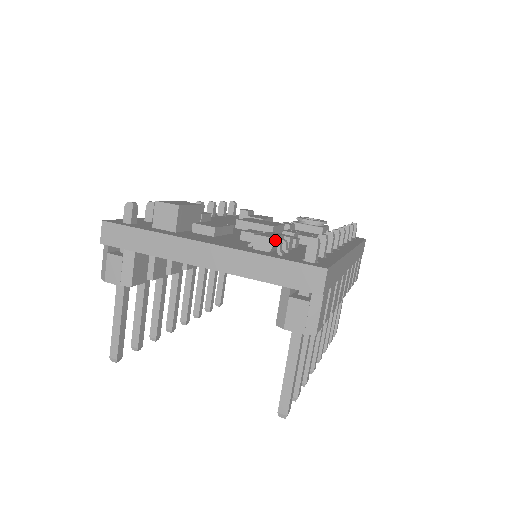
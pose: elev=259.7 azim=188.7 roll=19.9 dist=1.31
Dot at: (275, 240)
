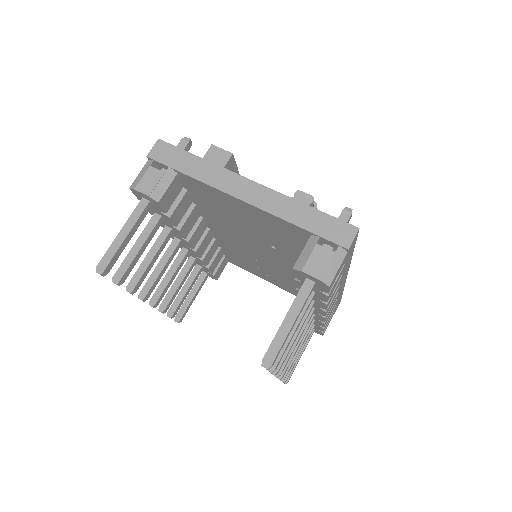
Dot at: occluded
